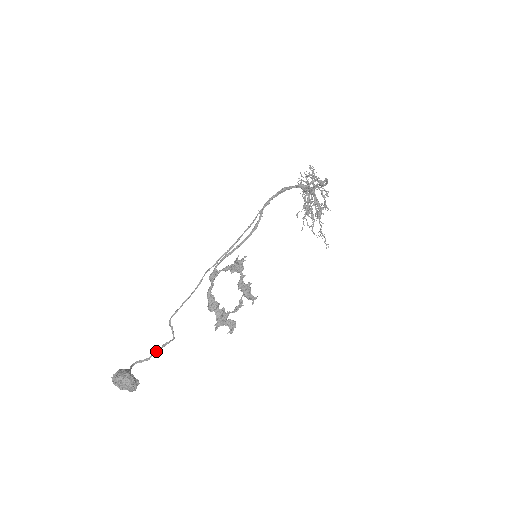
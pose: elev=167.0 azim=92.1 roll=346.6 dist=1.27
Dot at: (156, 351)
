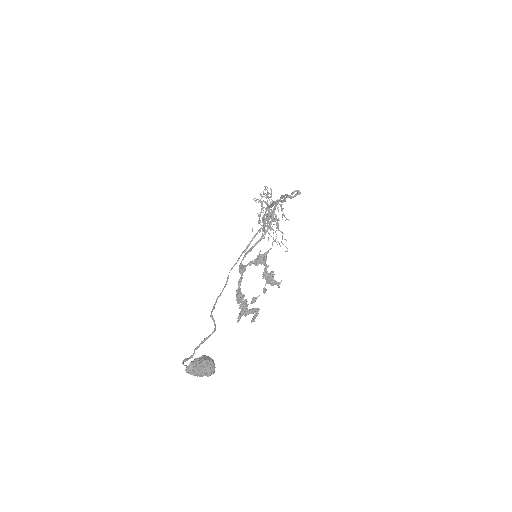
Dot at: (197, 348)
